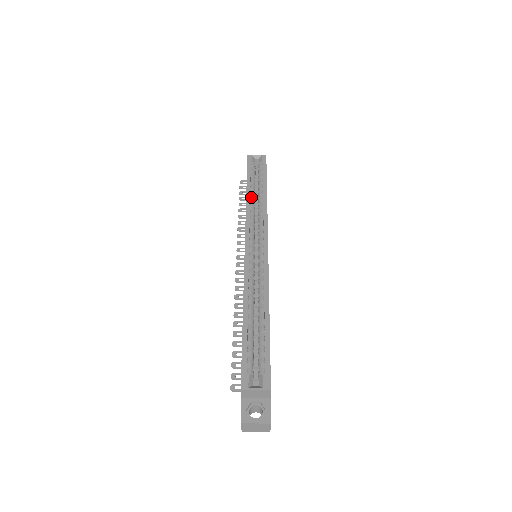
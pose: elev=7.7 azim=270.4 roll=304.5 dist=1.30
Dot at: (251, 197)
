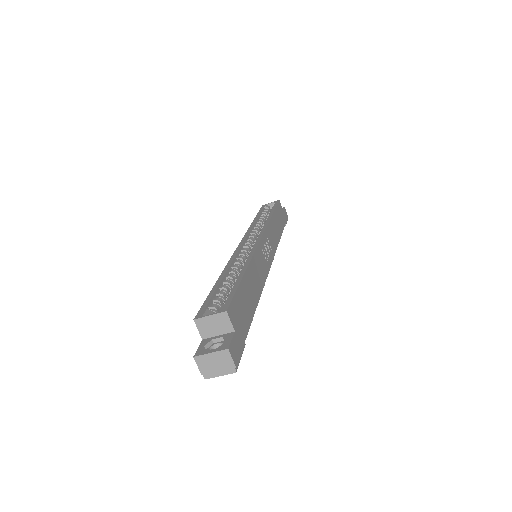
Dot at: occluded
